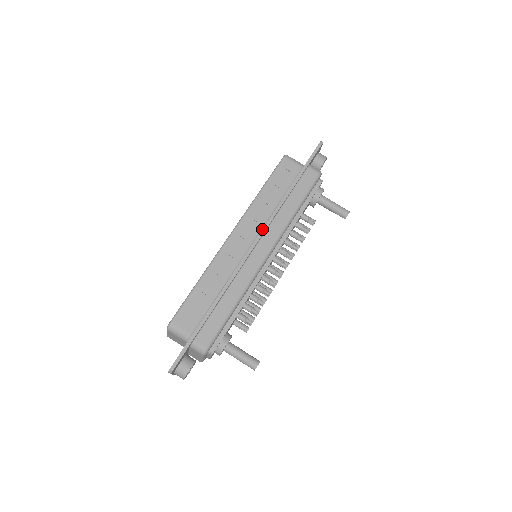
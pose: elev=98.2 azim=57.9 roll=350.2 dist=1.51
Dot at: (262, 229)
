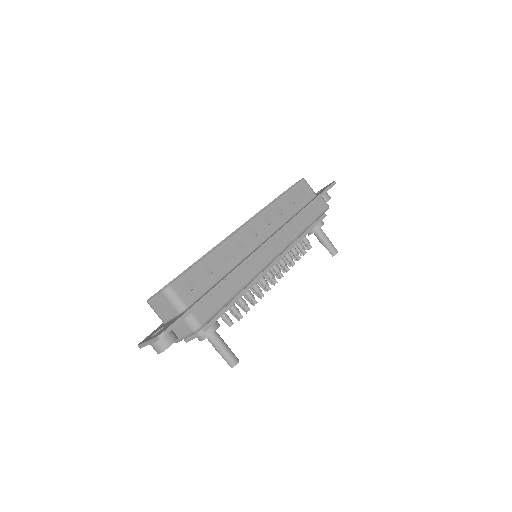
Dot at: (277, 231)
